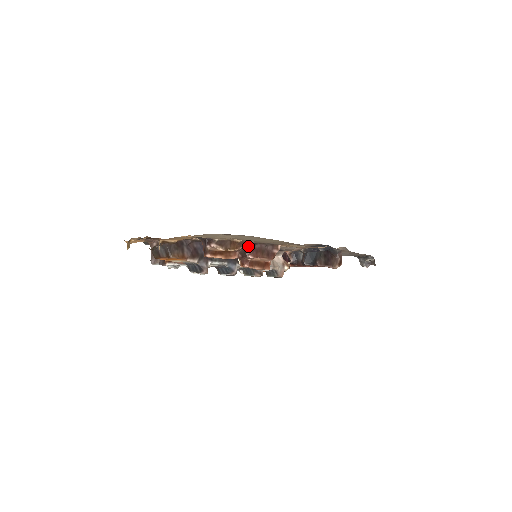
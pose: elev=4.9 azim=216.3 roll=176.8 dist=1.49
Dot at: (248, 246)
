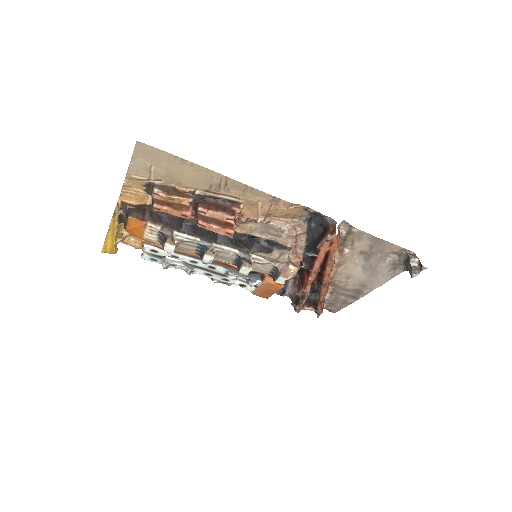
Dot at: (199, 199)
